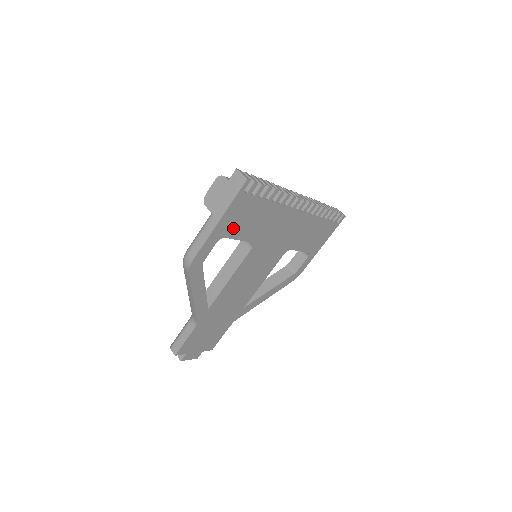
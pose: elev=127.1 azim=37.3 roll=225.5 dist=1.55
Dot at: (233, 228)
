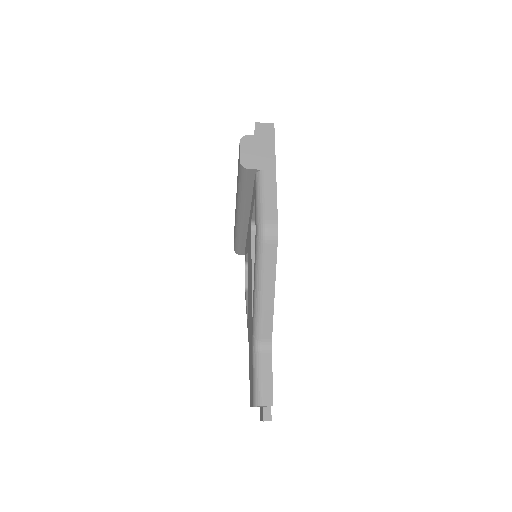
Dot at: occluded
